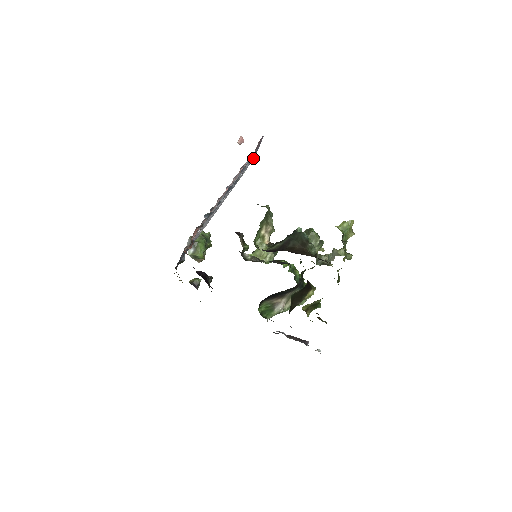
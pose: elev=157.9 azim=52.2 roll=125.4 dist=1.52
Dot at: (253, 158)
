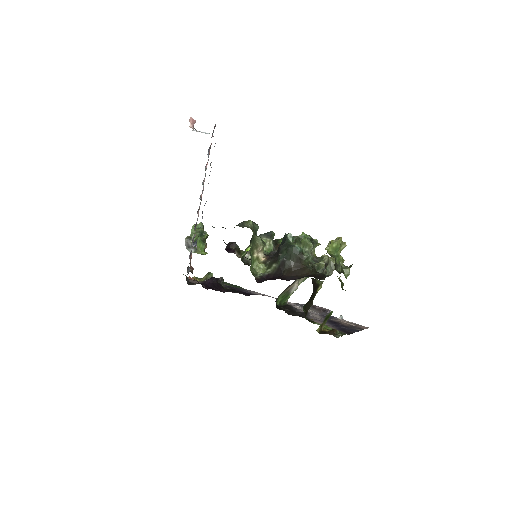
Dot at: occluded
